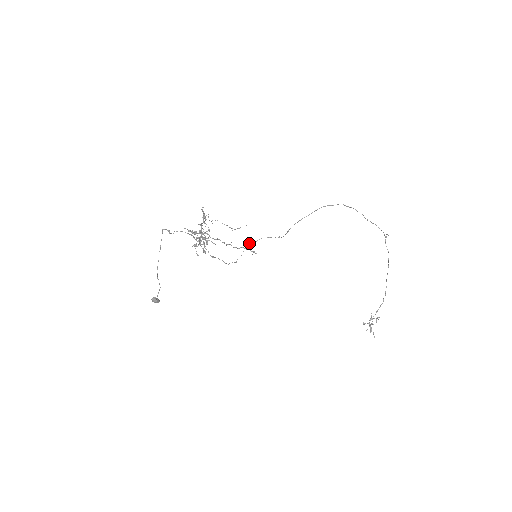
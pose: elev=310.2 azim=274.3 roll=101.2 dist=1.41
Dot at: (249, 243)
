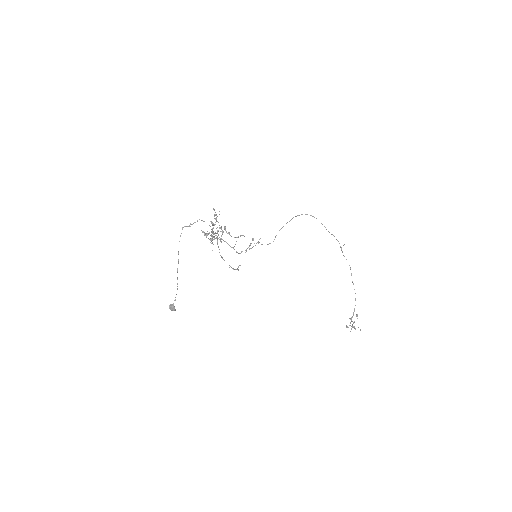
Dot at: occluded
